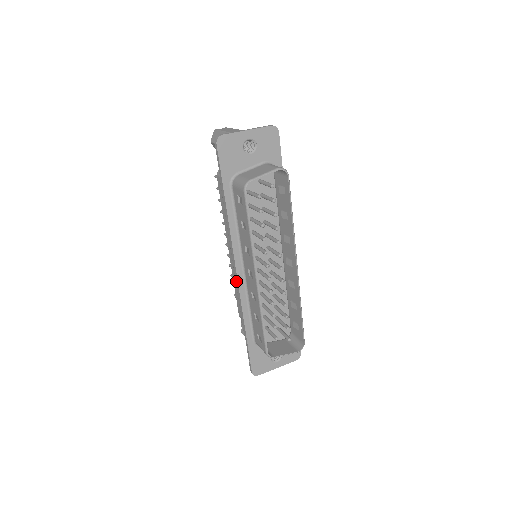
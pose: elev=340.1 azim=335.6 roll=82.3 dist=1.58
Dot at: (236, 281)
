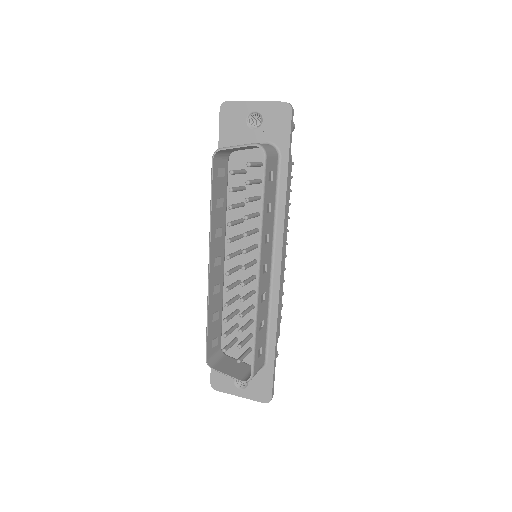
Dot at: occluded
